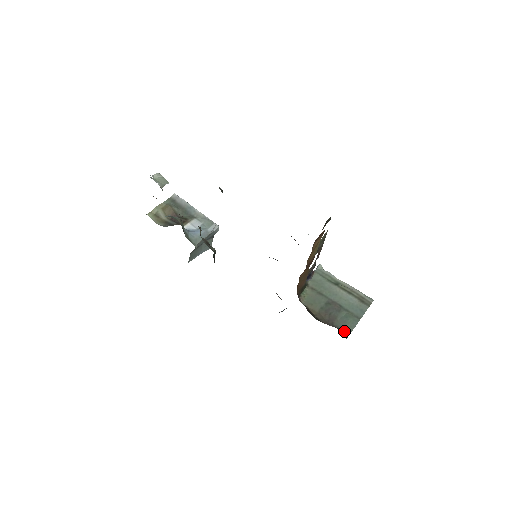
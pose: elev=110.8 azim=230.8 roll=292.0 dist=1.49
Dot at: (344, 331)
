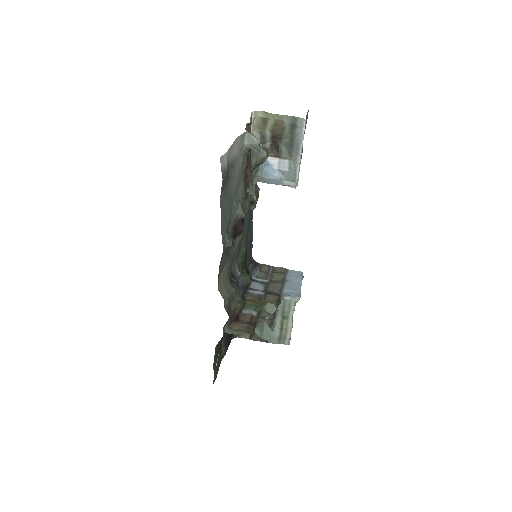
Dot at: occluded
